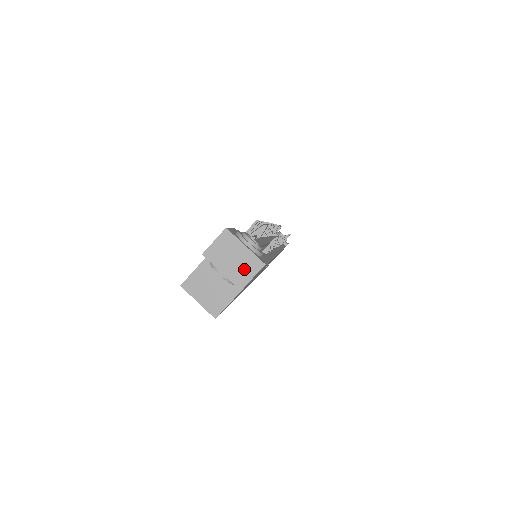
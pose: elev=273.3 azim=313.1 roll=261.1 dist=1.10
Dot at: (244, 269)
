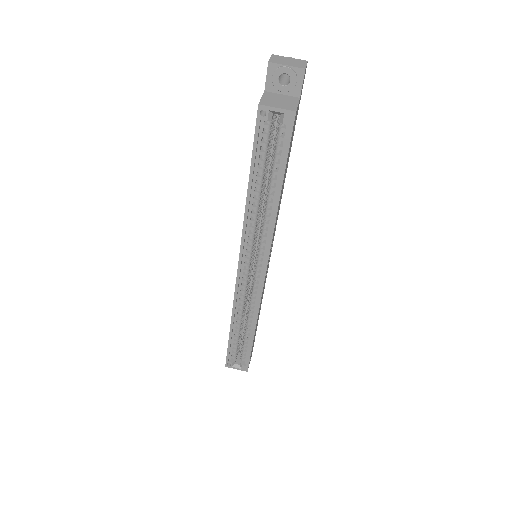
Dot at: (298, 63)
